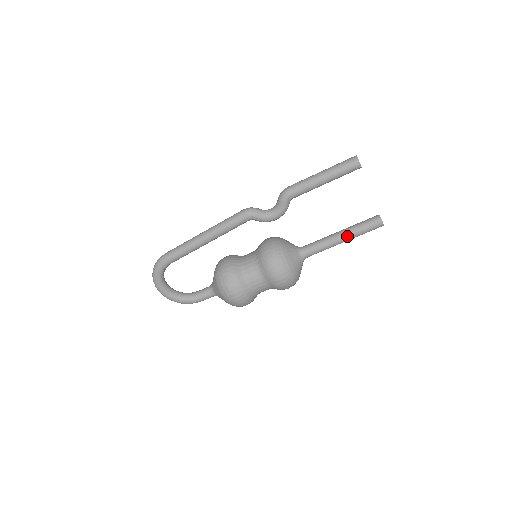
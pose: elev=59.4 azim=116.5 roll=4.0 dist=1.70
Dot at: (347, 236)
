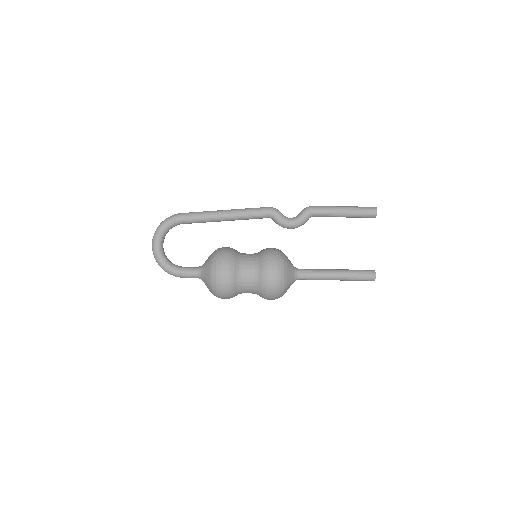
Dot at: (342, 273)
